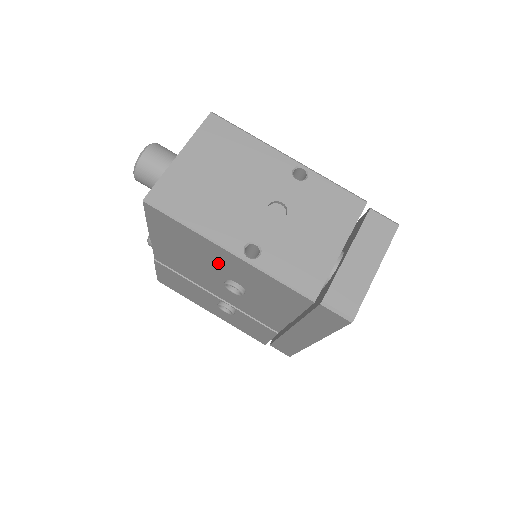
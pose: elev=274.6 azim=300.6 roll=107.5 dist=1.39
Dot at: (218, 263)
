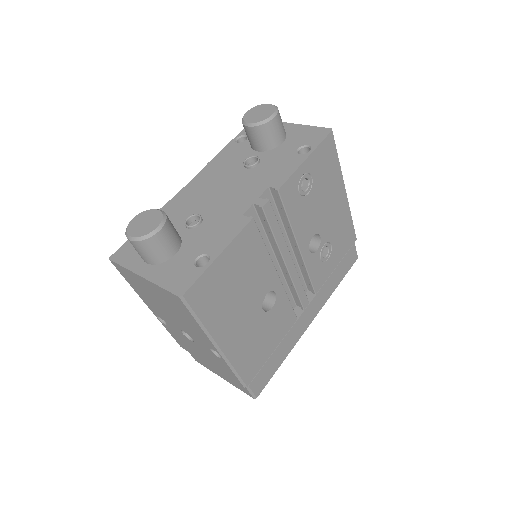
Dot at: occluded
